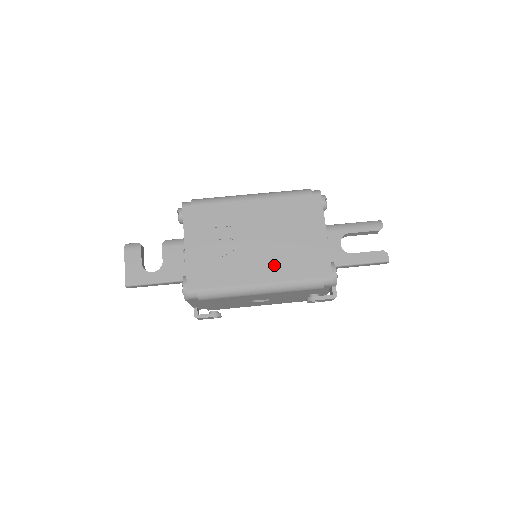
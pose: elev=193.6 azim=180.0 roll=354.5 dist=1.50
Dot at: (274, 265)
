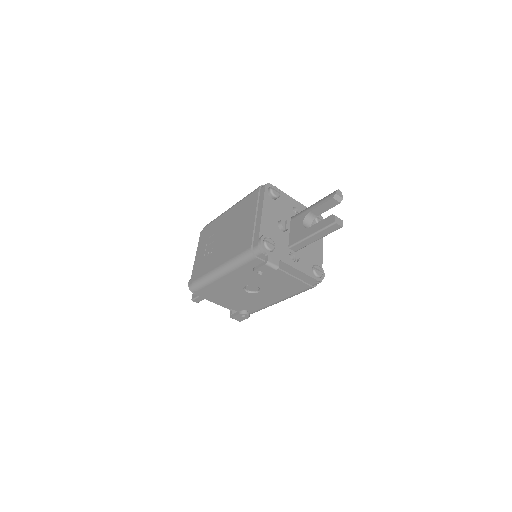
Dot at: (228, 250)
